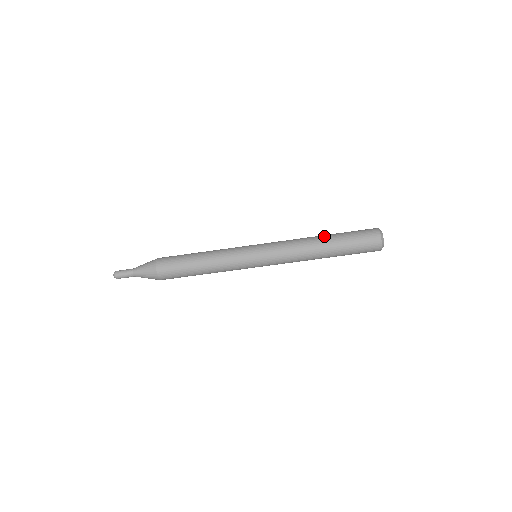
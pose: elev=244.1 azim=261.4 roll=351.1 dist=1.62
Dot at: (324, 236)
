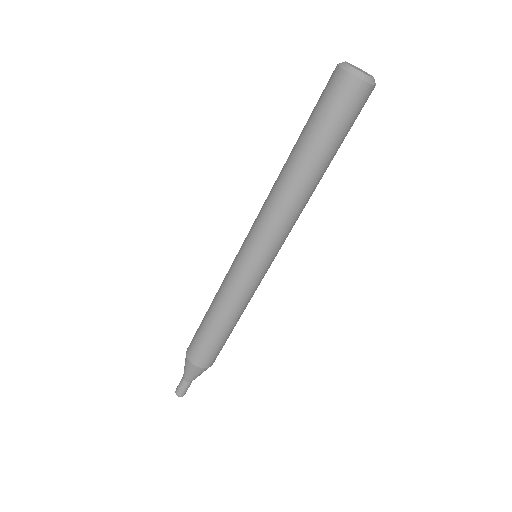
Dot at: (289, 156)
